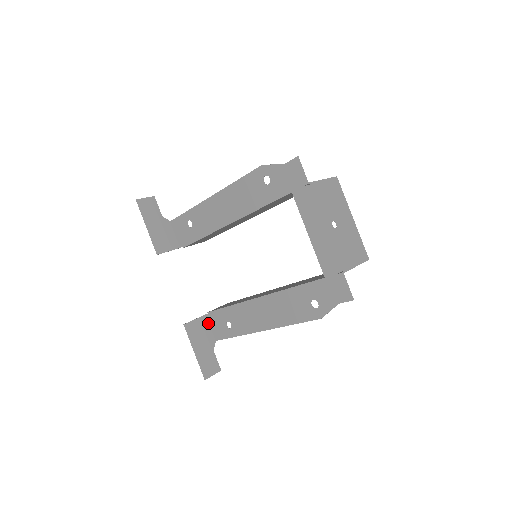
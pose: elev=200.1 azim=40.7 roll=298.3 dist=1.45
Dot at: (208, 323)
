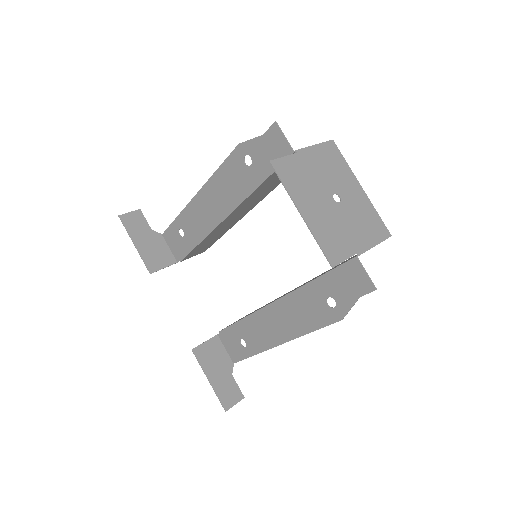
Dot at: (222, 344)
